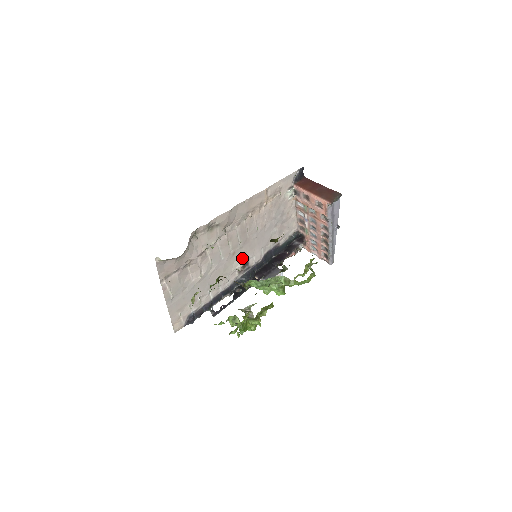
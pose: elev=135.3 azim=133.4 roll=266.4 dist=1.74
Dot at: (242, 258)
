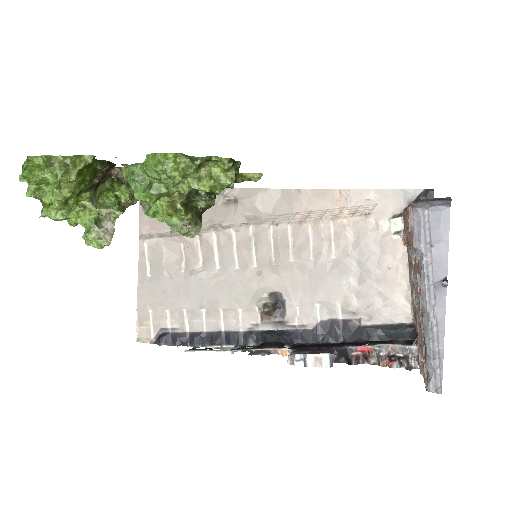
Dot at: (274, 294)
